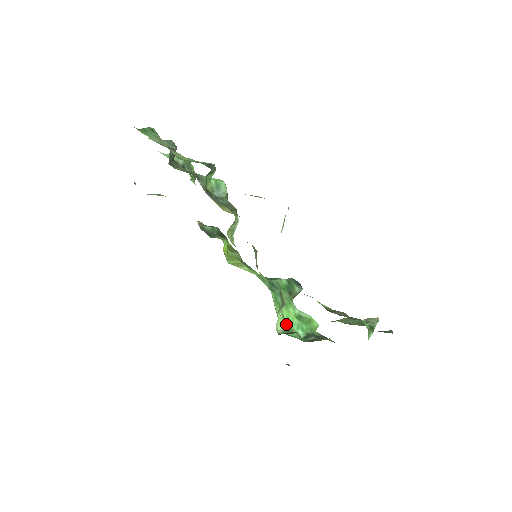
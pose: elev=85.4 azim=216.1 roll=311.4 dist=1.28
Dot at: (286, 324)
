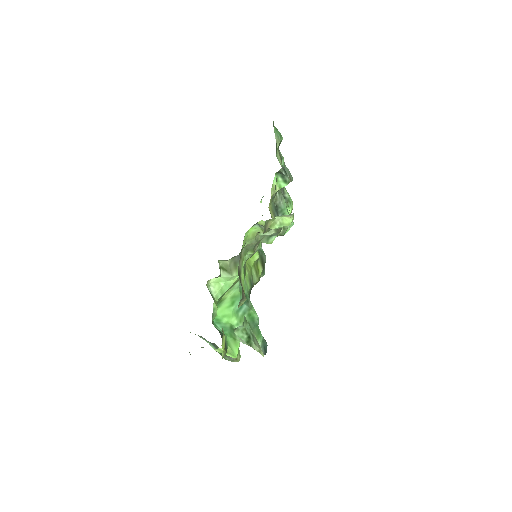
Dot at: (221, 316)
